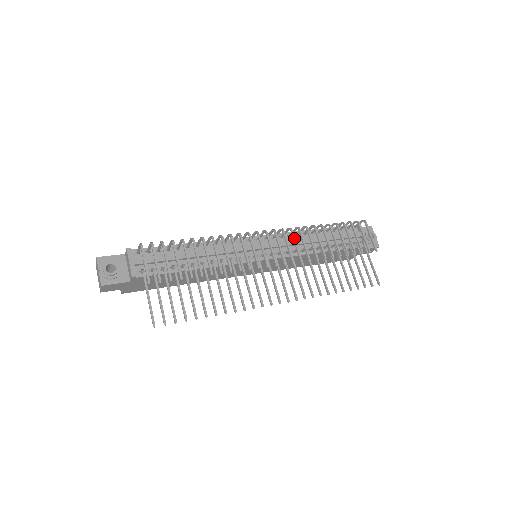
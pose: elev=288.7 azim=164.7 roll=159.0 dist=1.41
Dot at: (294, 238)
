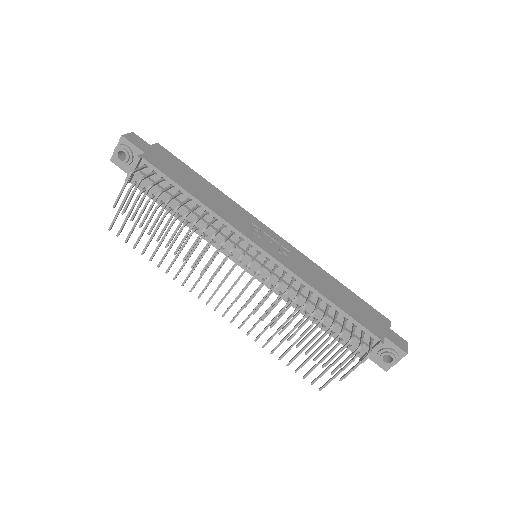
Dot at: (269, 295)
